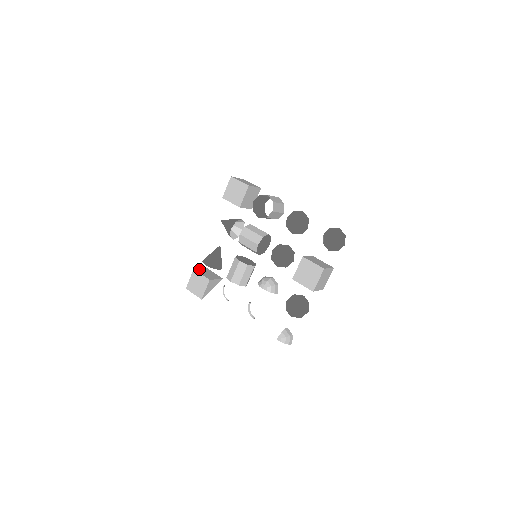
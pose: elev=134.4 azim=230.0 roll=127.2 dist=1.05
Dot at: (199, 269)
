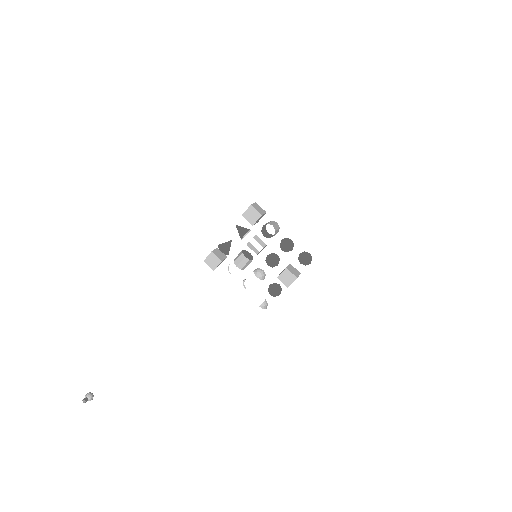
Dot at: (214, 250)
